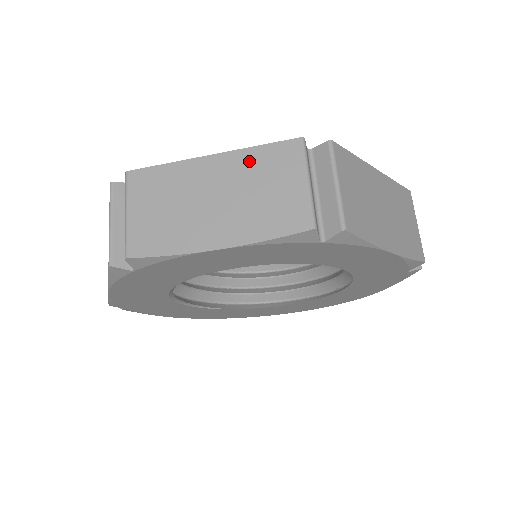
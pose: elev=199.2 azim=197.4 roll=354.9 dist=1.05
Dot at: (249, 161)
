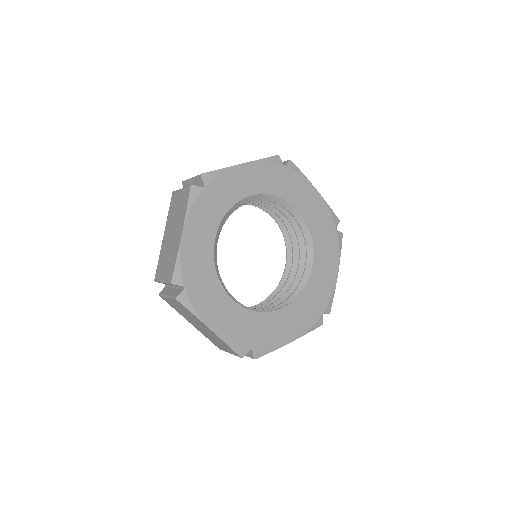
Dot at: (170, 217)
